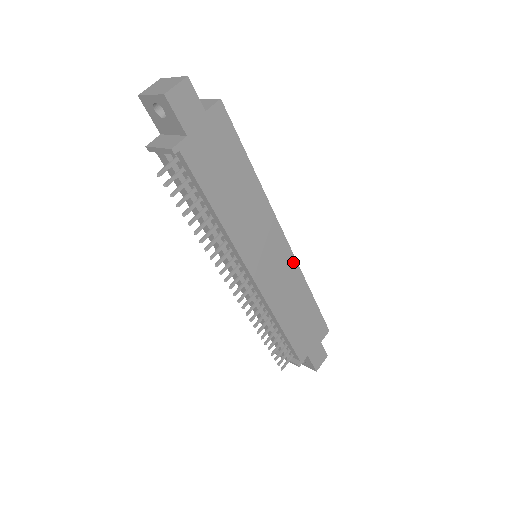
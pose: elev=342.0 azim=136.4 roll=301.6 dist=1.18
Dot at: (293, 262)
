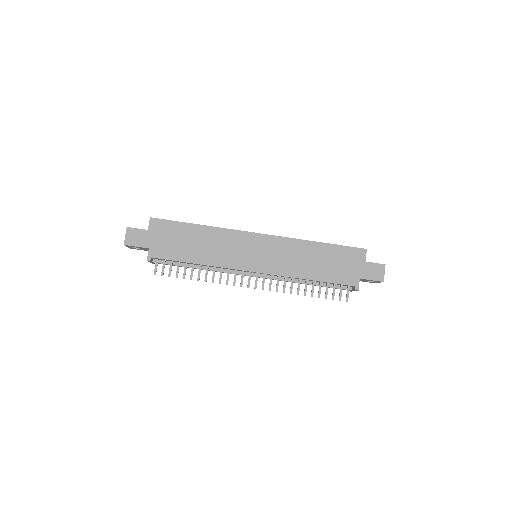
Dot at: (279, 239)
